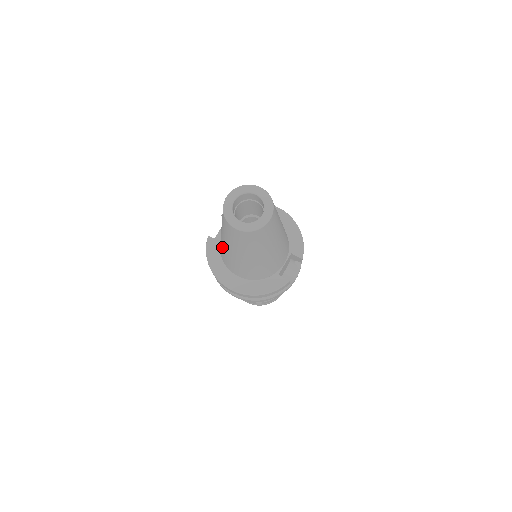
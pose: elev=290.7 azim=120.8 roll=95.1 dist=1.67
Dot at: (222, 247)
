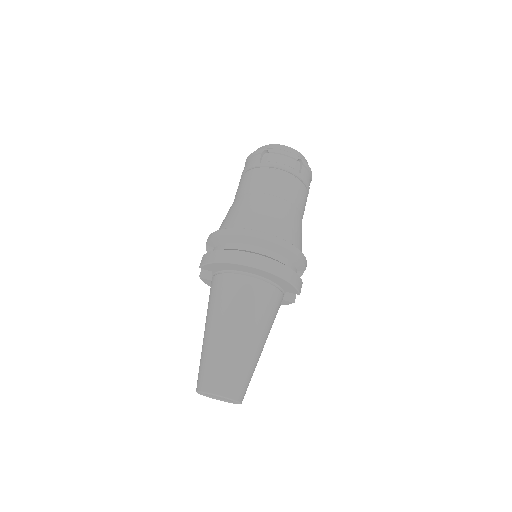
Dot at: occluded
